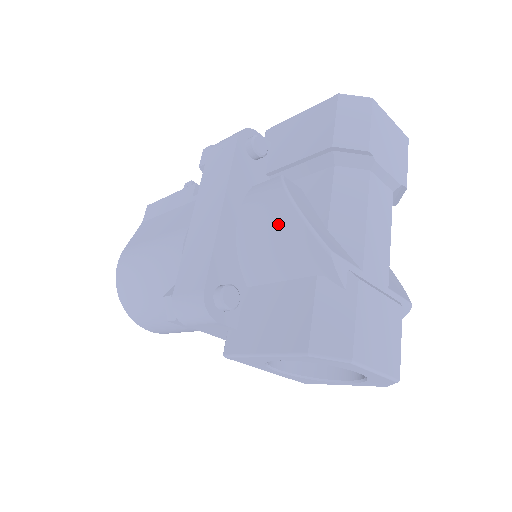
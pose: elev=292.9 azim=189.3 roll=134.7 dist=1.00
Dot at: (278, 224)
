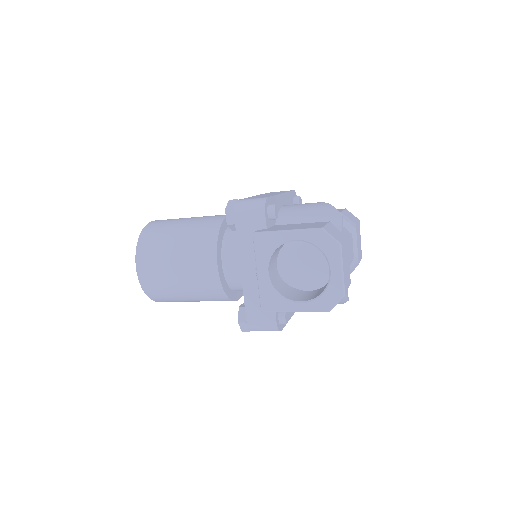
Dot at: (314, 205)
